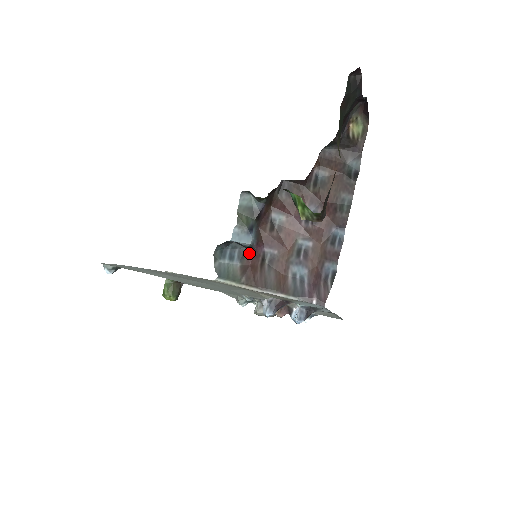
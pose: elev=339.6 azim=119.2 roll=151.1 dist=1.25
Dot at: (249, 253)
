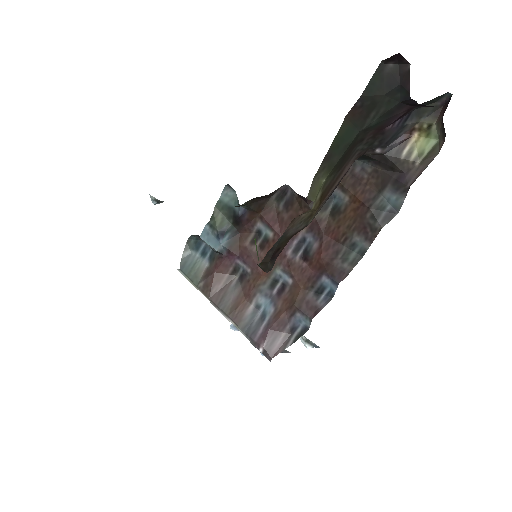
Dot at: (219, 258)
